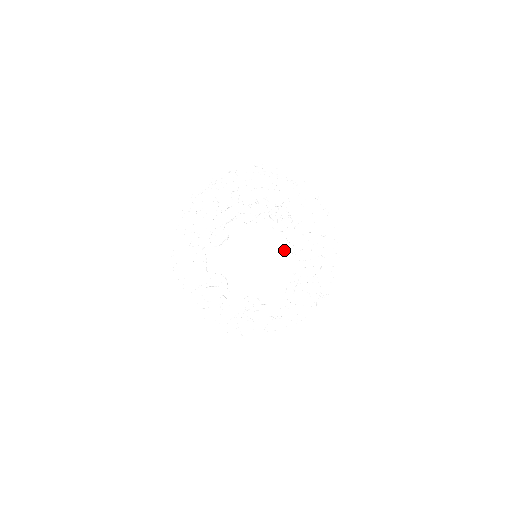
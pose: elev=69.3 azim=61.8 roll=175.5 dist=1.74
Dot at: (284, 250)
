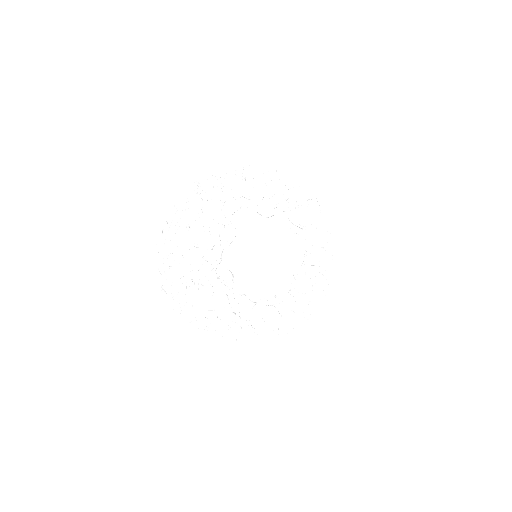
Dot at: (287, 272)
